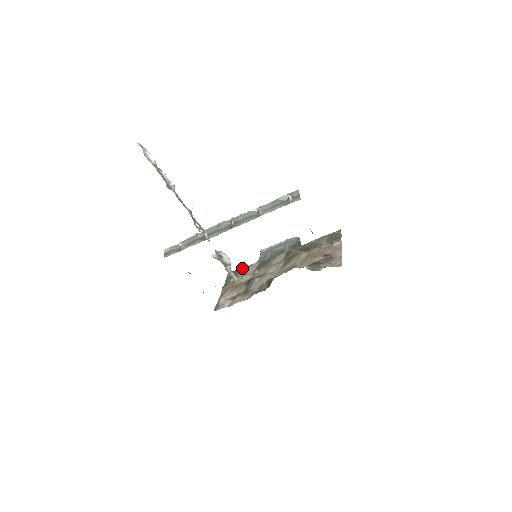
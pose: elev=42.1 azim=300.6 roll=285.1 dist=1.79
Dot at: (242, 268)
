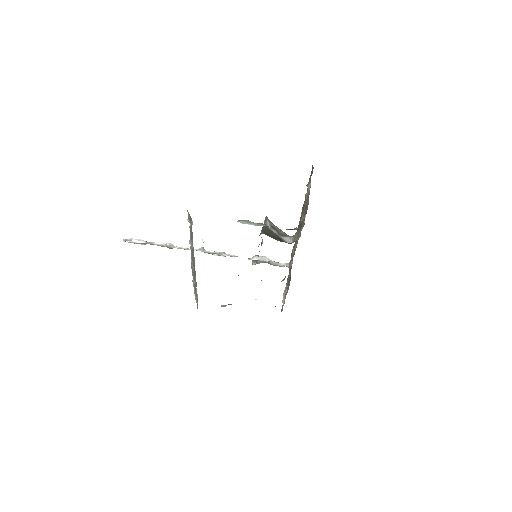
Dot at: occluded
